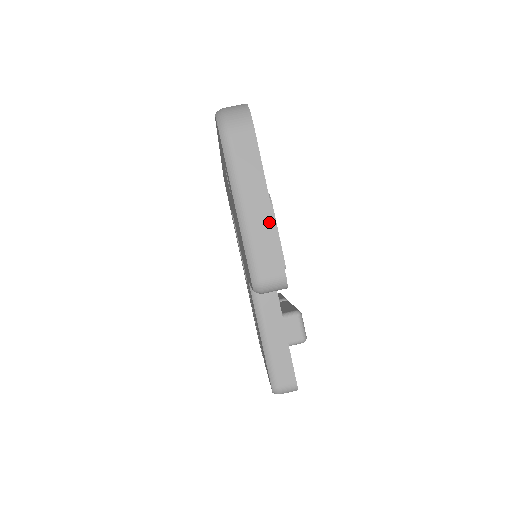
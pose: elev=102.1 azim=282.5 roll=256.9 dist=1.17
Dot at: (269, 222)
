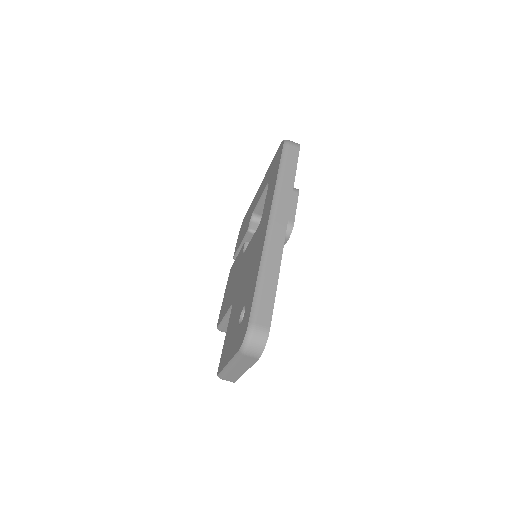
Dot at: (240, 374)
